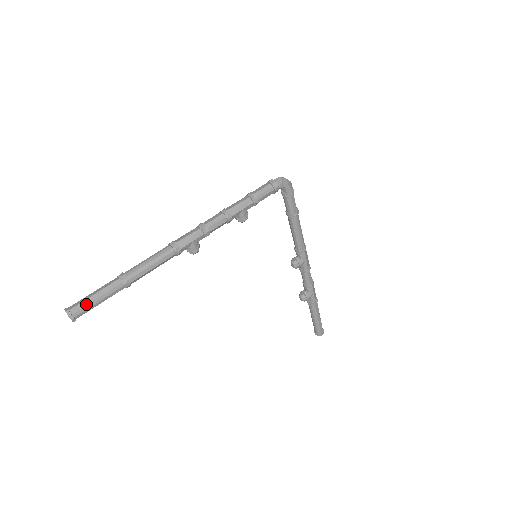
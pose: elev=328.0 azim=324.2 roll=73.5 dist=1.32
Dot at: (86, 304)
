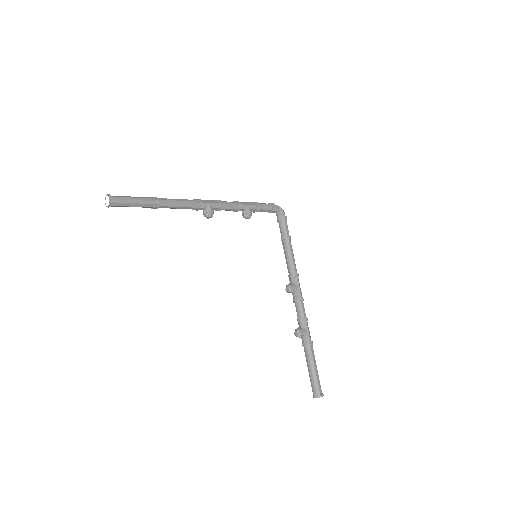
Dot at: (123, 197)
